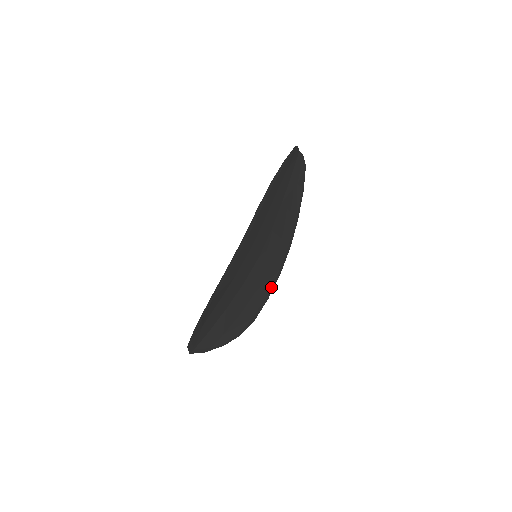
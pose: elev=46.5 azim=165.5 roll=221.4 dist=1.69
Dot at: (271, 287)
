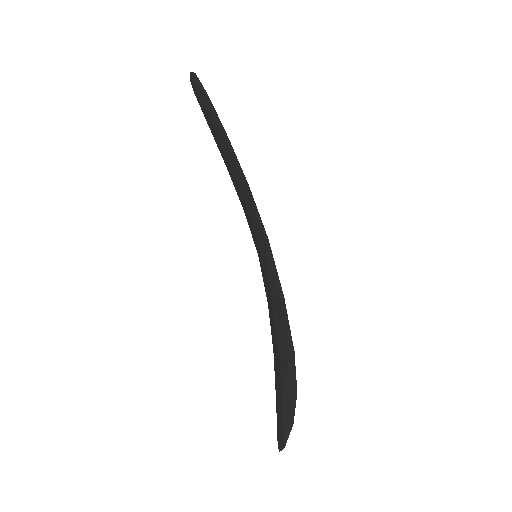
Dot at: occluded
